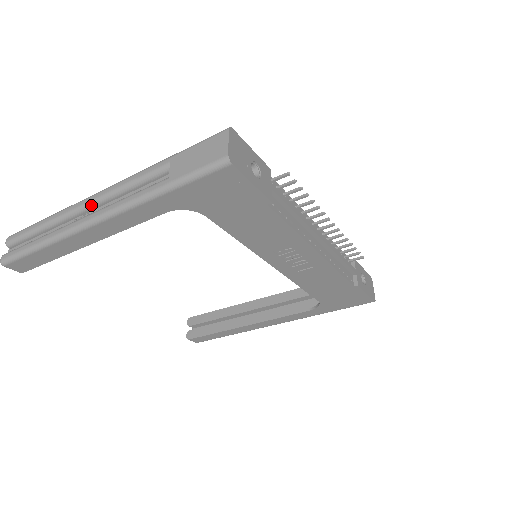
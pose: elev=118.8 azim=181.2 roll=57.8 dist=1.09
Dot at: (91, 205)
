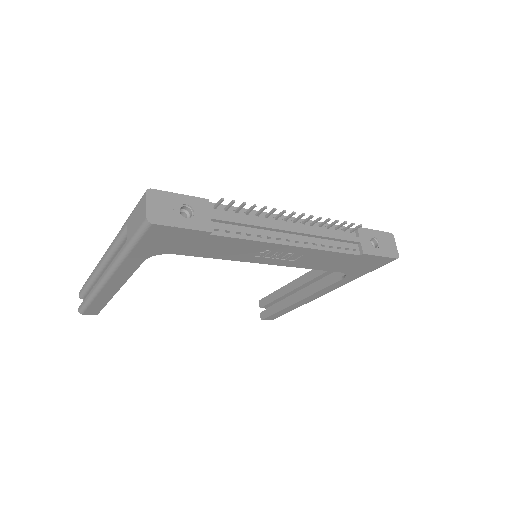
Dot at: (104, 264)
